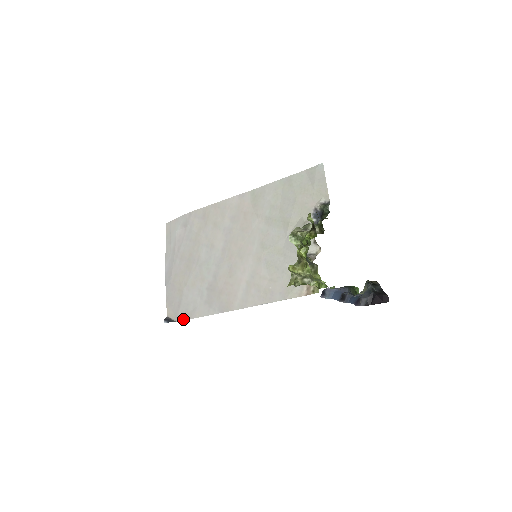
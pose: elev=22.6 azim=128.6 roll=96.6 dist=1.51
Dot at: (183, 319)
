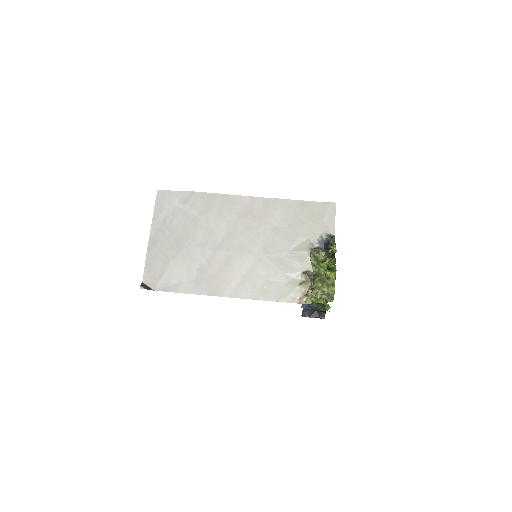
Dot at: (163, 290)
